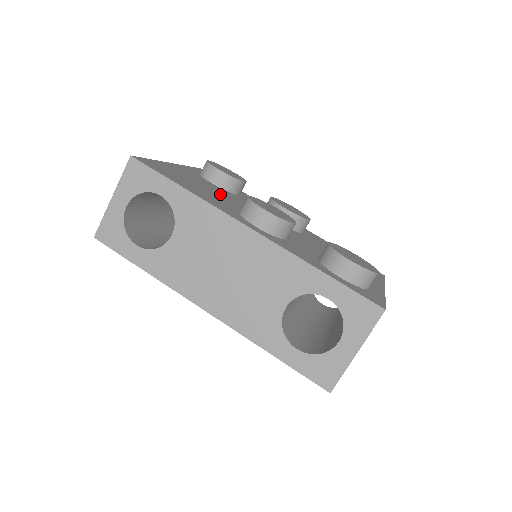
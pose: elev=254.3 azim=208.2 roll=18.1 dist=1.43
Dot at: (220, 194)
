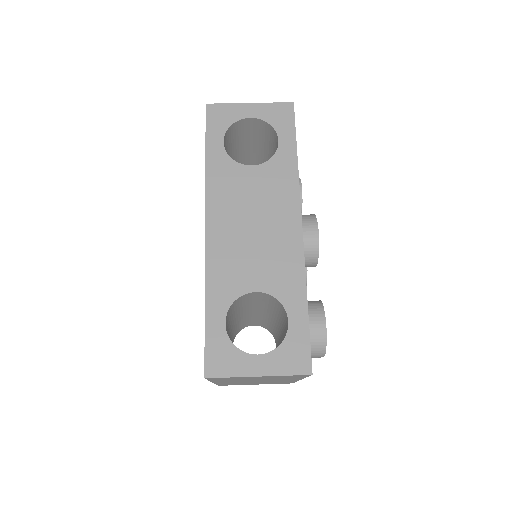
Dot at: occluded
